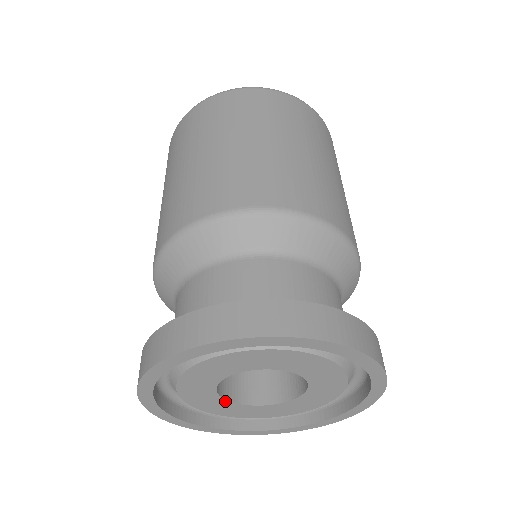
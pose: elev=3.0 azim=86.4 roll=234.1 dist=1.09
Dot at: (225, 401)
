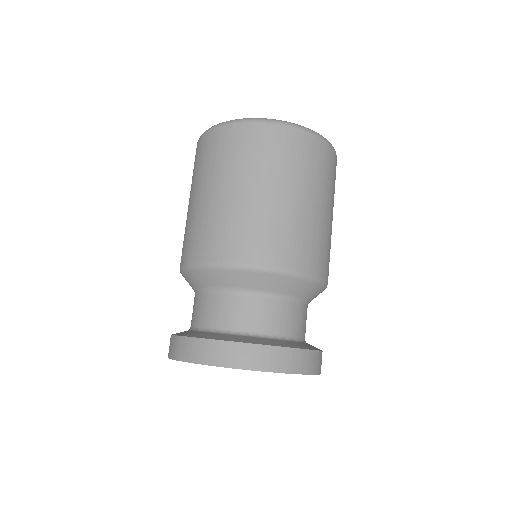
Dot at: occluded
